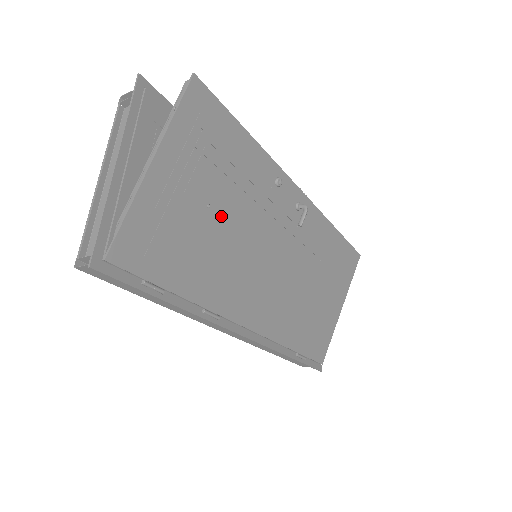
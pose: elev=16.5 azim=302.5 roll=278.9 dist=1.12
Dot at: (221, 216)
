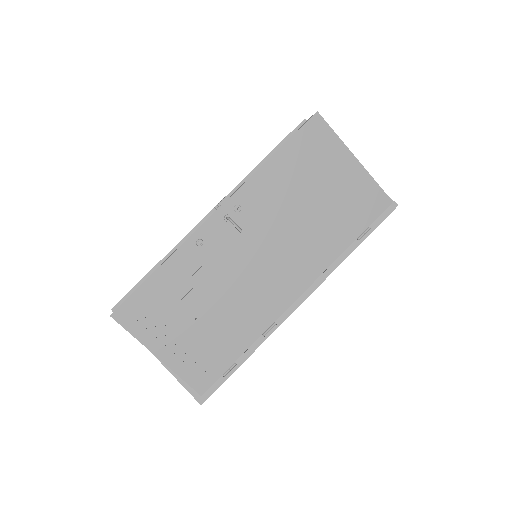
Dot at: (206, 308)
